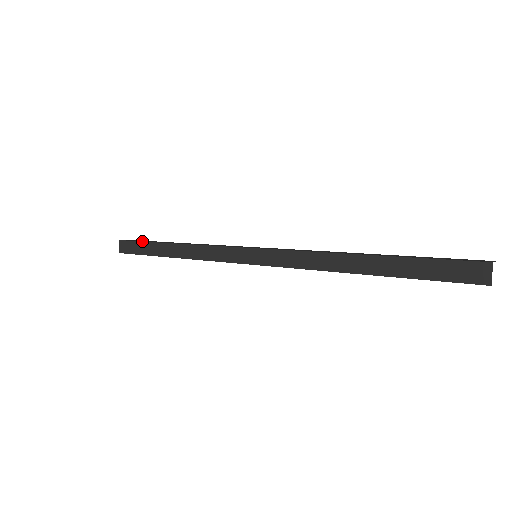
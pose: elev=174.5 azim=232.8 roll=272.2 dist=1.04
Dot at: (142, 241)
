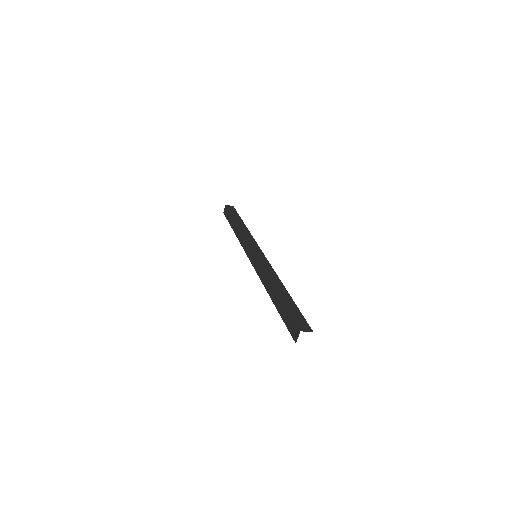
Dot at: (230, 212)
